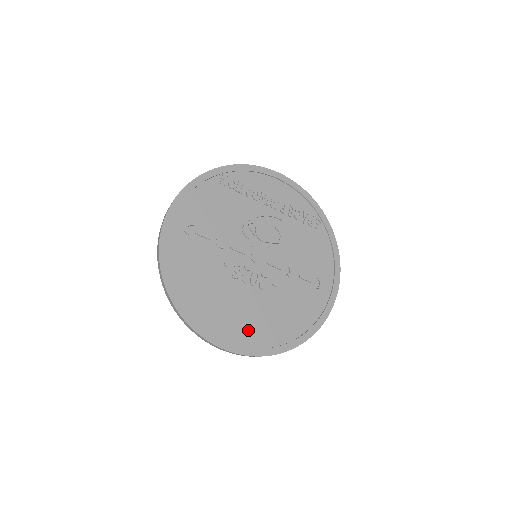
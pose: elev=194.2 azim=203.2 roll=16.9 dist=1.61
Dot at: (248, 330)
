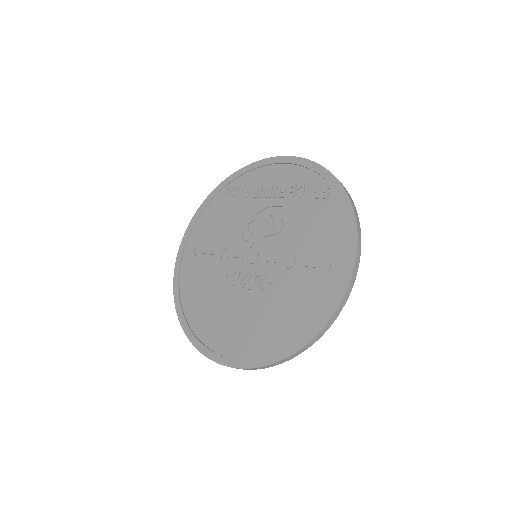
Dot at: (243, 339)
